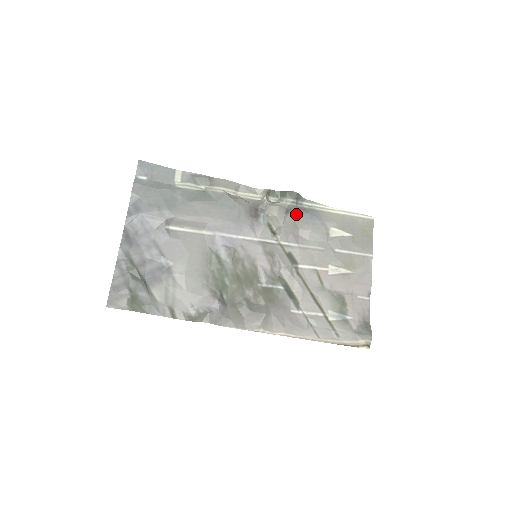
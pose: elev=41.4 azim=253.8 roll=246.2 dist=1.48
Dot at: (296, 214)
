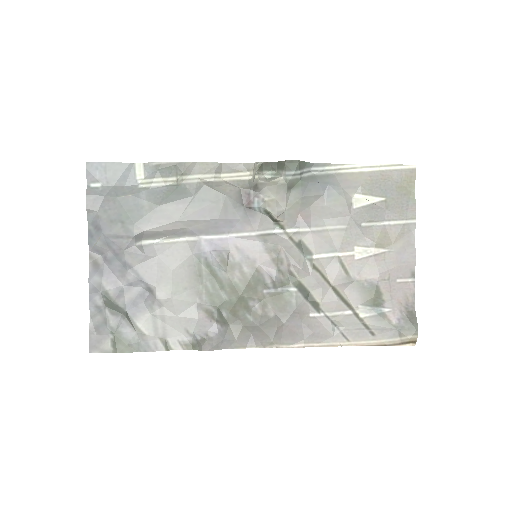
Dot at: (302, 188)
